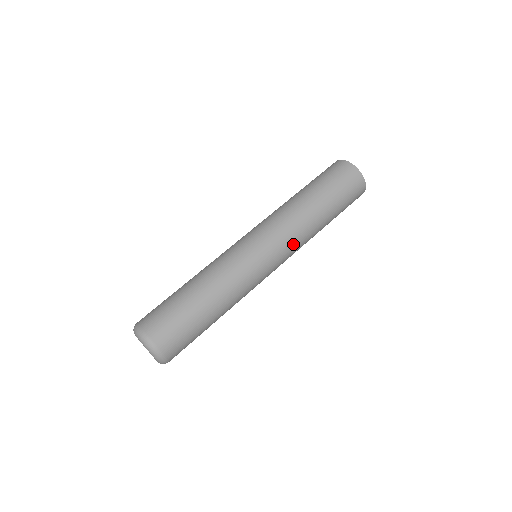
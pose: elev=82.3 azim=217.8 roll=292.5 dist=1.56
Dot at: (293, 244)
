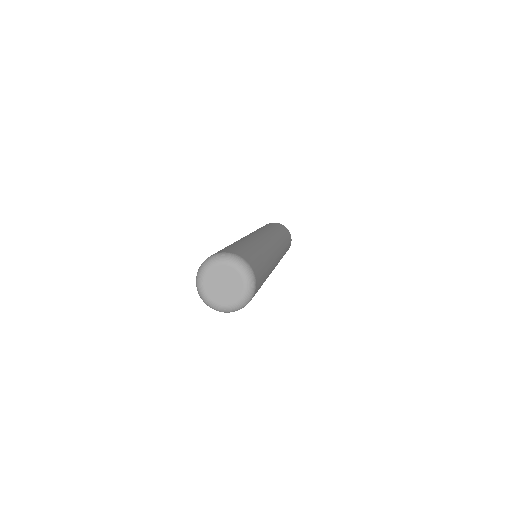
Dot at: (274, 236)
